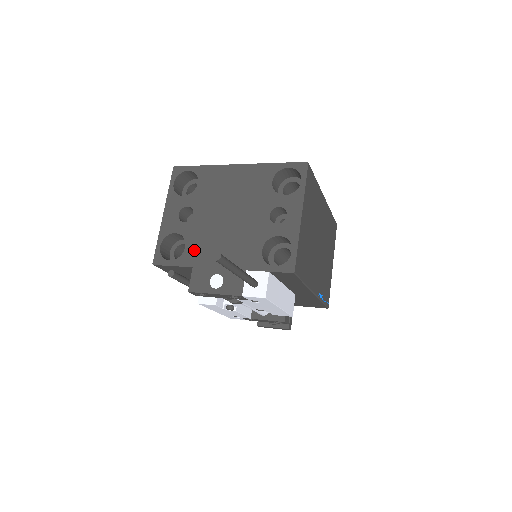
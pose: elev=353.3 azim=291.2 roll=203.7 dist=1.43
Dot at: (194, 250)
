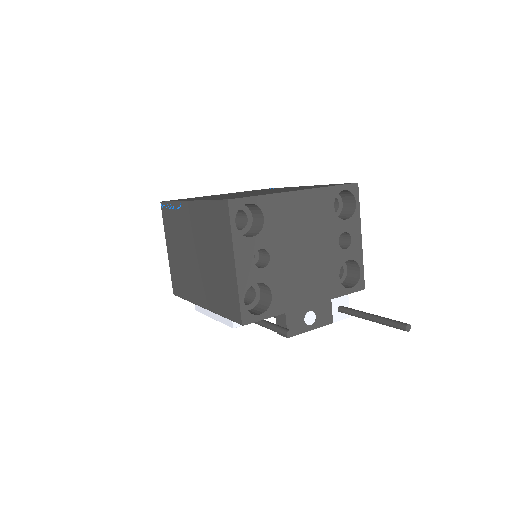
Dot at: (282, 296)
